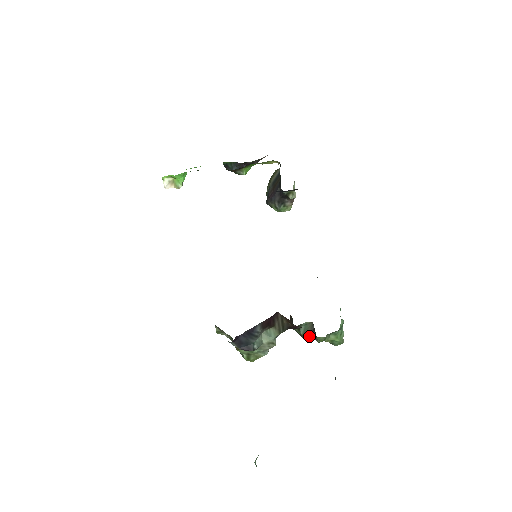
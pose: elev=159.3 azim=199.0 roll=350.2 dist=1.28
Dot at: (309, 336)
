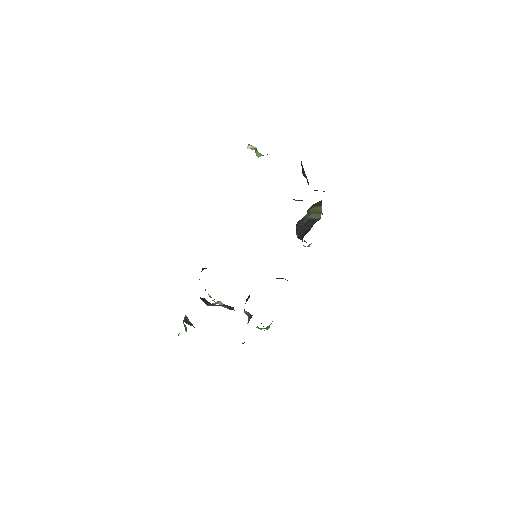
Dot at: occluded
